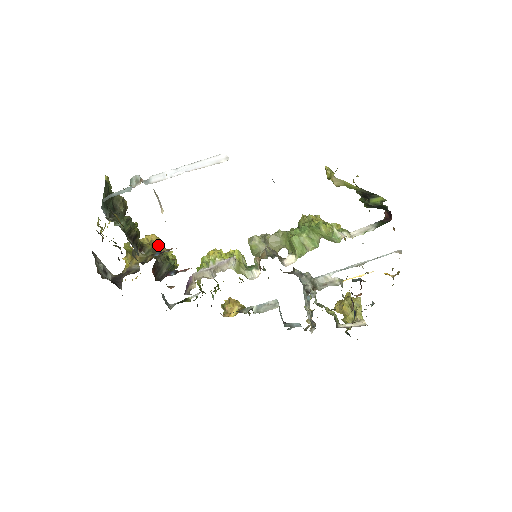
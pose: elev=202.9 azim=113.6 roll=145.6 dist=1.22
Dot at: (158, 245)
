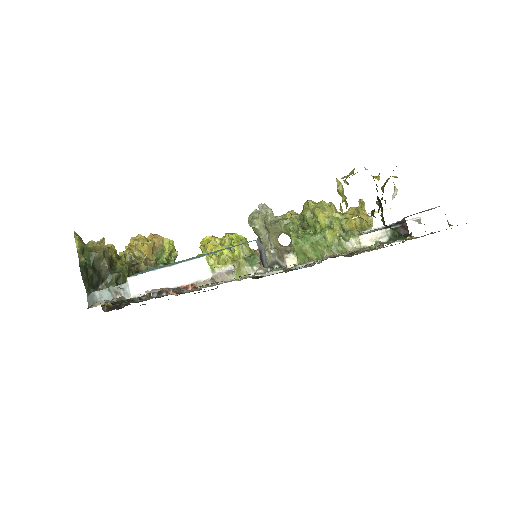
Dot at: (152, 248)
